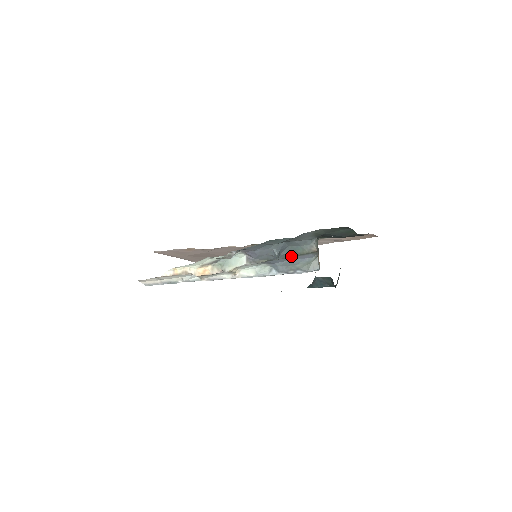
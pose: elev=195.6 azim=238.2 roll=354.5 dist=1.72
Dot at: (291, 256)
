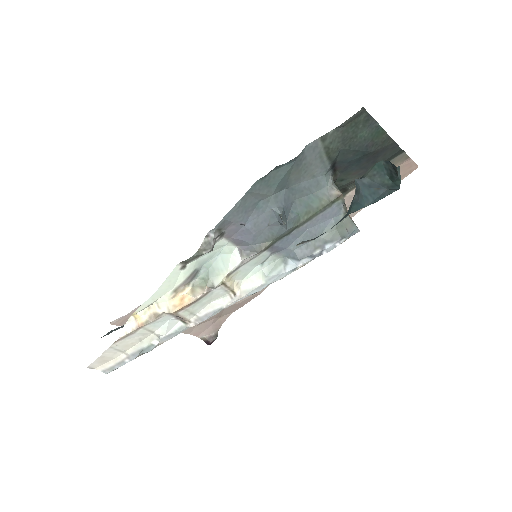
Dot at: (306, 220)
